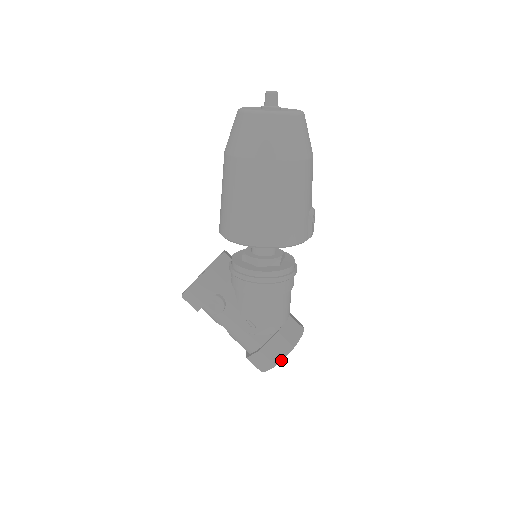
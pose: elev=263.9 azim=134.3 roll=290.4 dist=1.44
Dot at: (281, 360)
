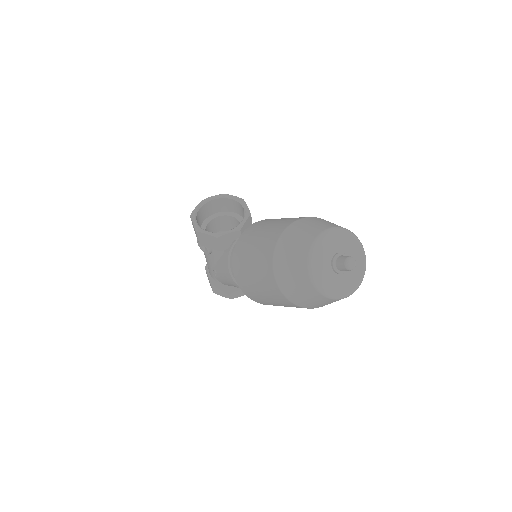
Dot at: occluded
